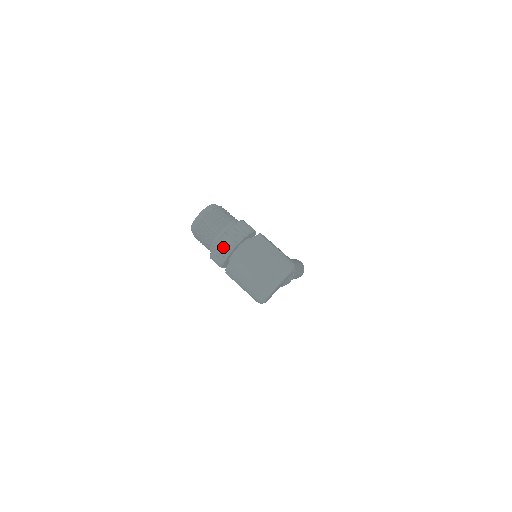
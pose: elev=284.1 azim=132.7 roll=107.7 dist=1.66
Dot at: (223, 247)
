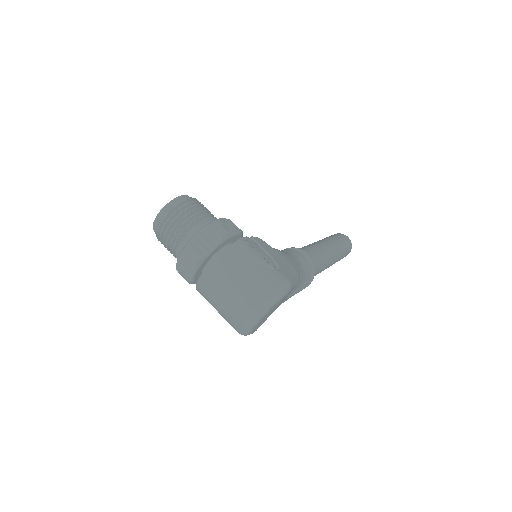
Dot at: (187, 262)
